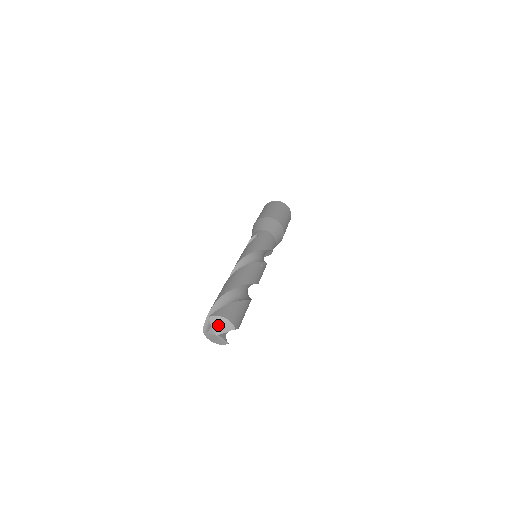
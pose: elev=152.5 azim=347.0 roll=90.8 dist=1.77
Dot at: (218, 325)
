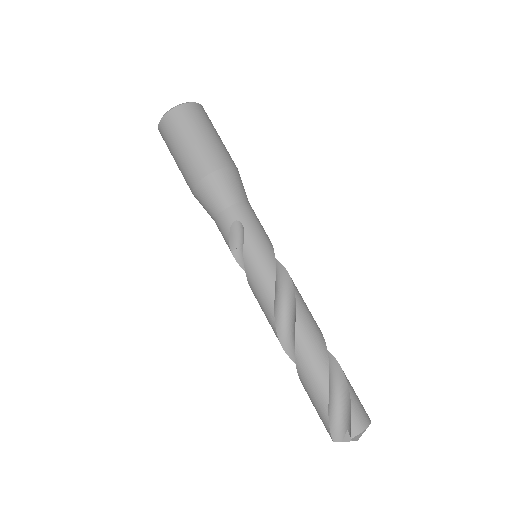
Dot at: occluded
